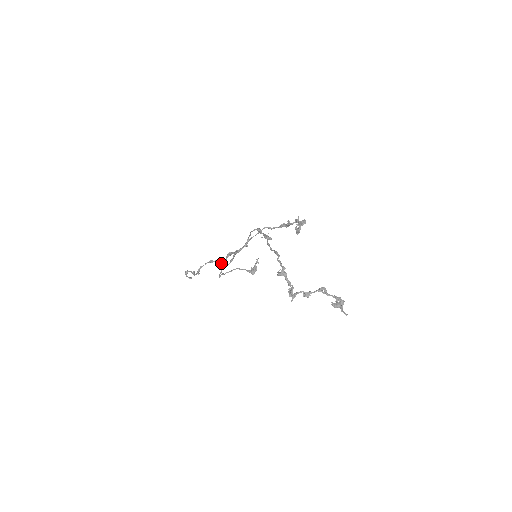
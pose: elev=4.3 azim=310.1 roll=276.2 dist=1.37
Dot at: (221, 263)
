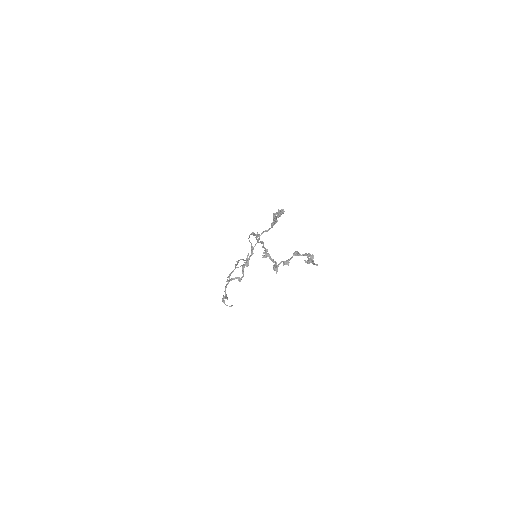
Dot at: (241, 278)
